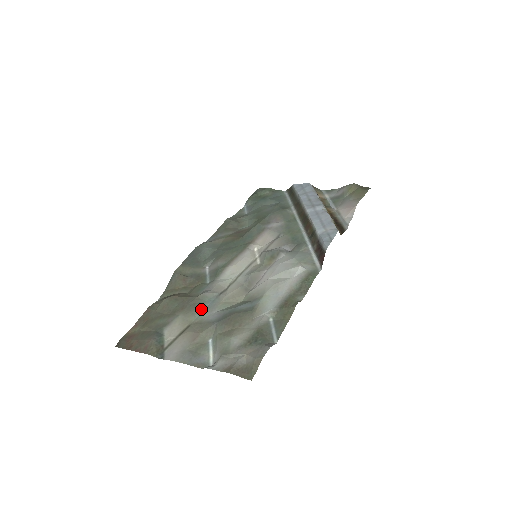
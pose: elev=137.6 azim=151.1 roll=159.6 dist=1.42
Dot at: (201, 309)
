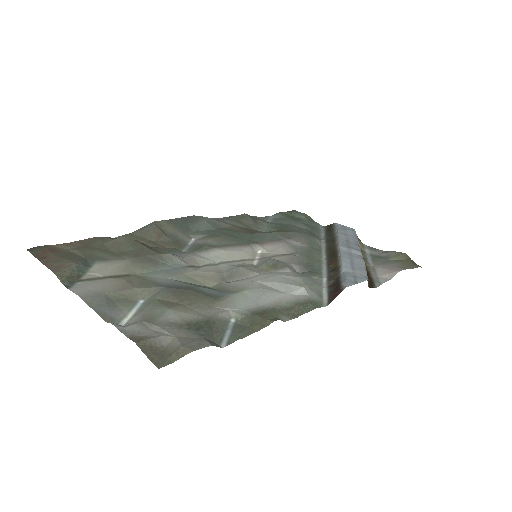
Dot at: (156, 268)
